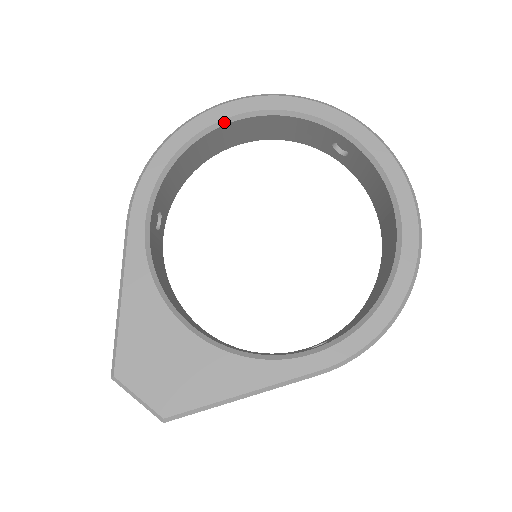
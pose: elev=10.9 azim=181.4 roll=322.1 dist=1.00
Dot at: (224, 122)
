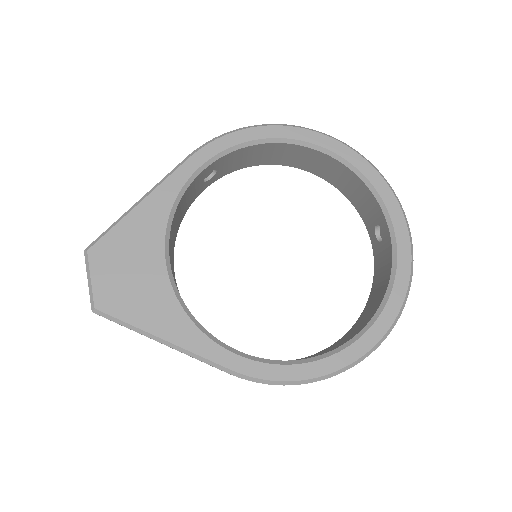
Dot at: (313, 146)
